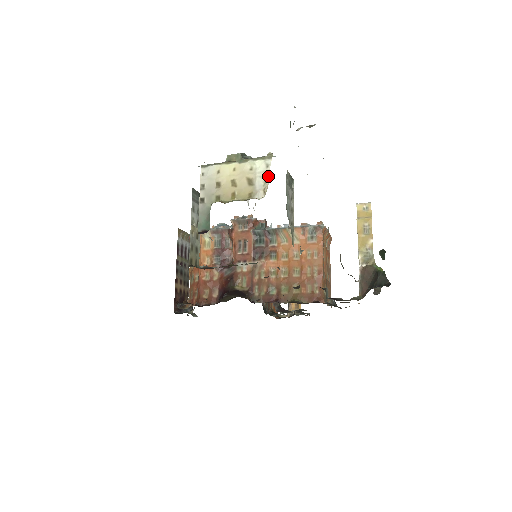
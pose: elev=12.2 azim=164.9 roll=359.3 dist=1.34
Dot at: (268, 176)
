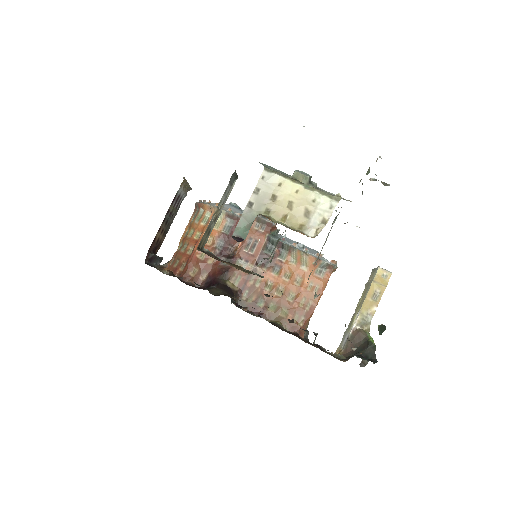
Dot at: (327, 218)
